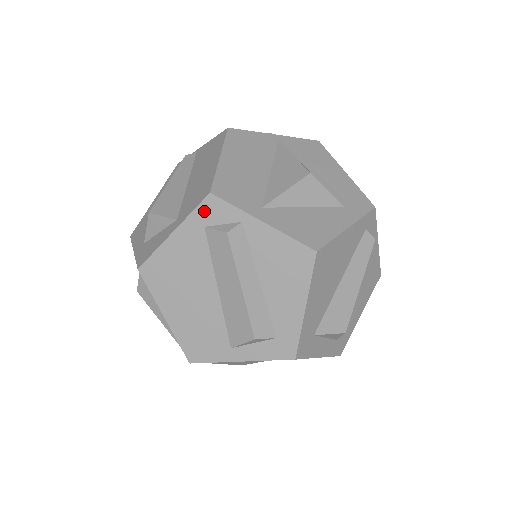
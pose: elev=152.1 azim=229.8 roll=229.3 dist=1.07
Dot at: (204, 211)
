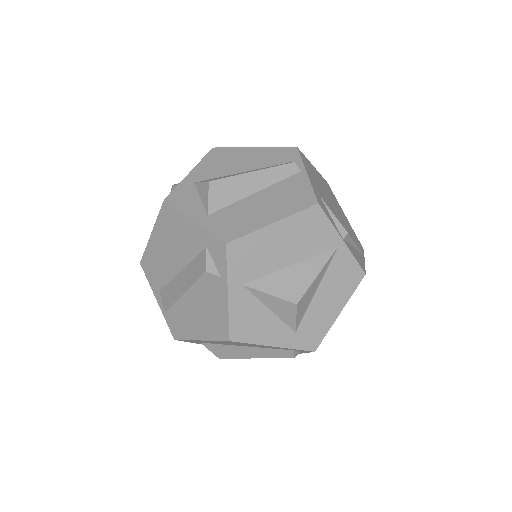
Dot at: (214, 243)
